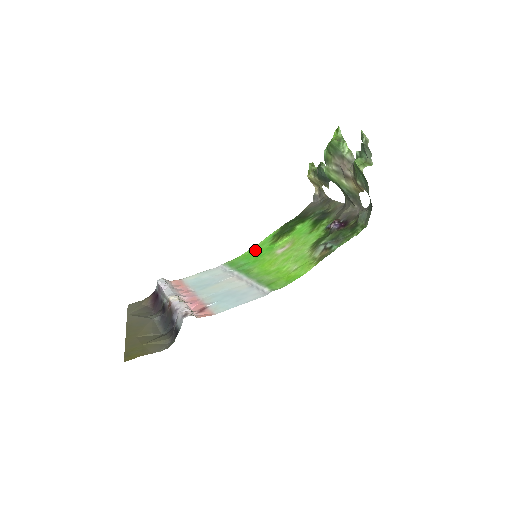
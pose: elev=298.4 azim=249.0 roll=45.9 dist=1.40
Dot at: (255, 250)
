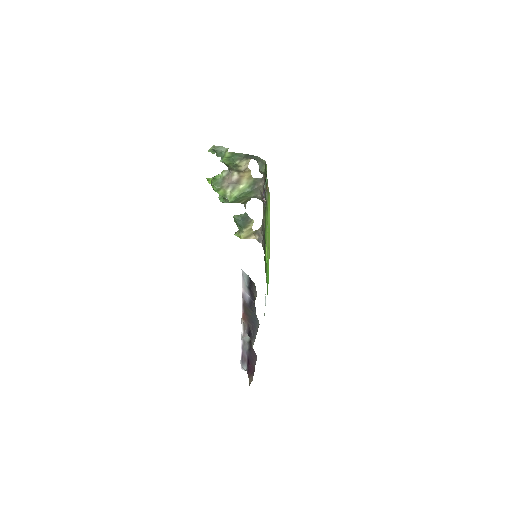
Dot at: (267, 285)
